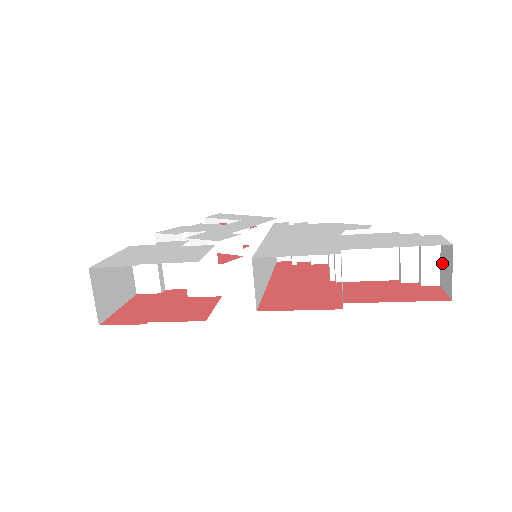
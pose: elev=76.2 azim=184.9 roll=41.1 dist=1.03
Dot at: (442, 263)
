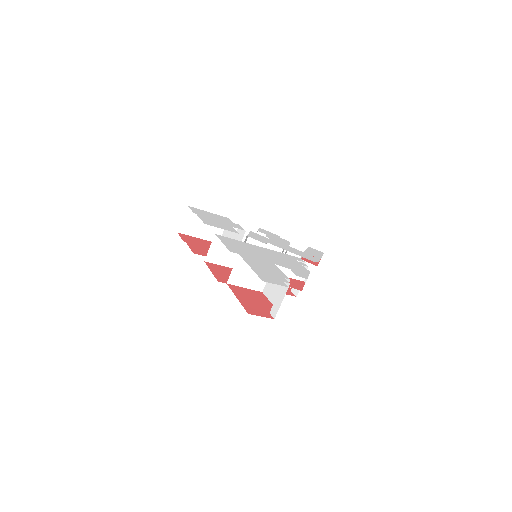
Dot at: occluded
